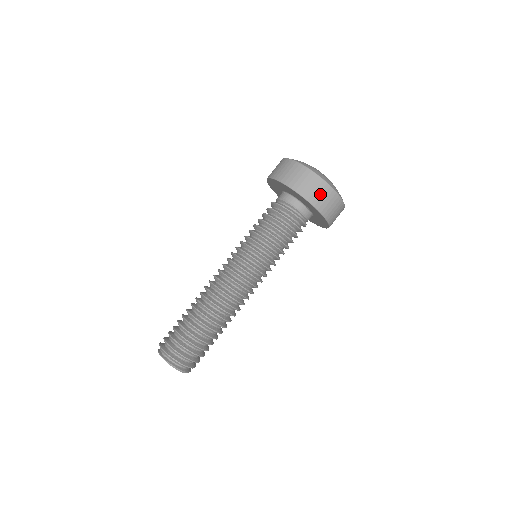
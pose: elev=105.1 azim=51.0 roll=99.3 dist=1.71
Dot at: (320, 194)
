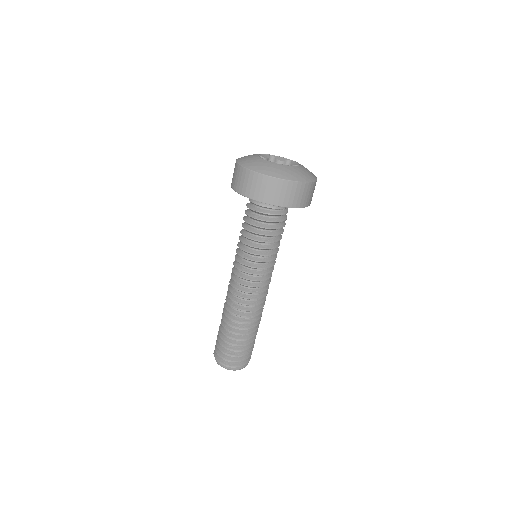
Dot at: (287, 194)
